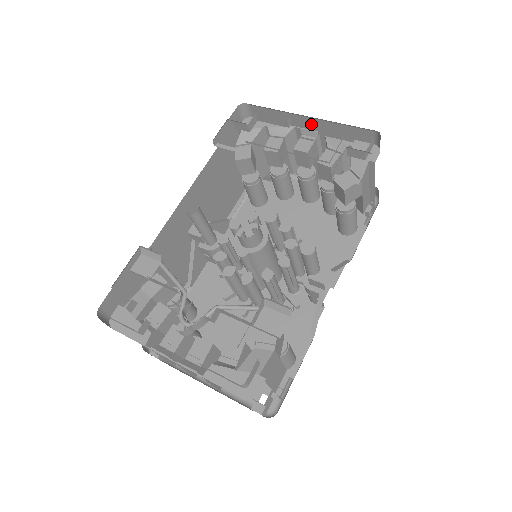
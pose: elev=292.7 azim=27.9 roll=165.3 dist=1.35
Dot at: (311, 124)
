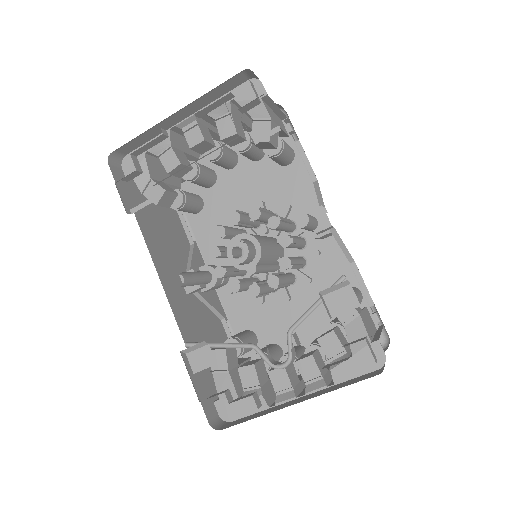
Dot at: (182, 115)
